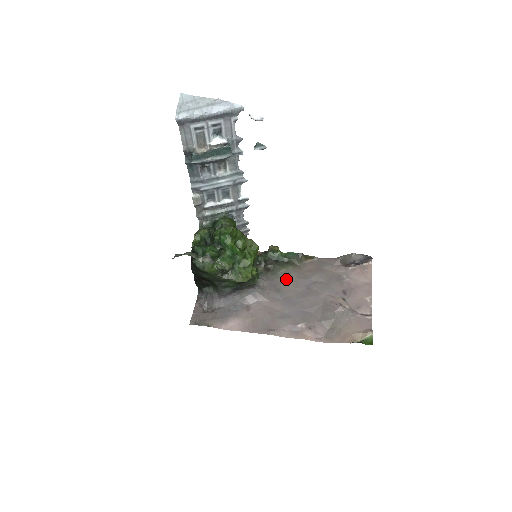
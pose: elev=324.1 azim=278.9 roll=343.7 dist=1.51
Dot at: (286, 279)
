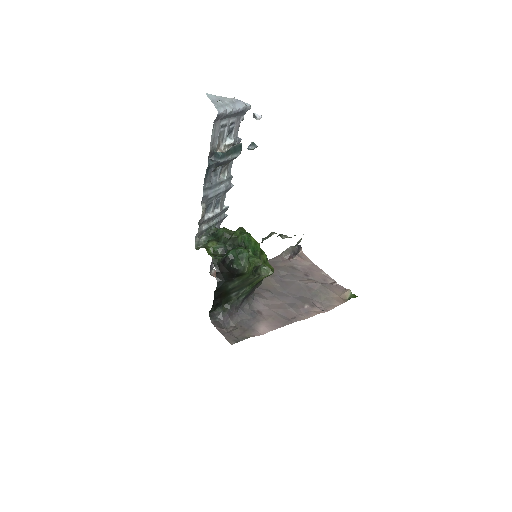
Dot at: (263, 281)
